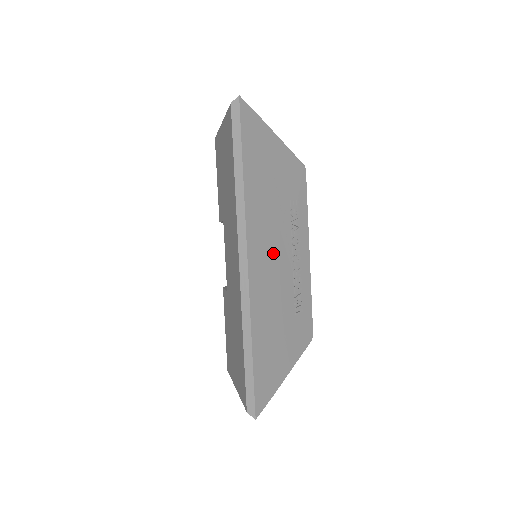
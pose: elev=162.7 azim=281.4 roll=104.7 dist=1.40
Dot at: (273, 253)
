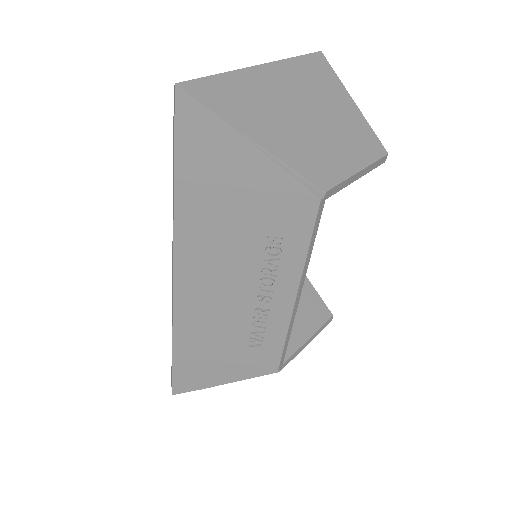
Dot at: (220, 284)
